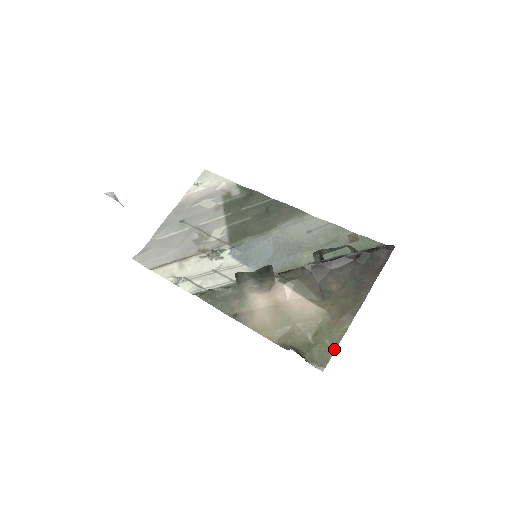
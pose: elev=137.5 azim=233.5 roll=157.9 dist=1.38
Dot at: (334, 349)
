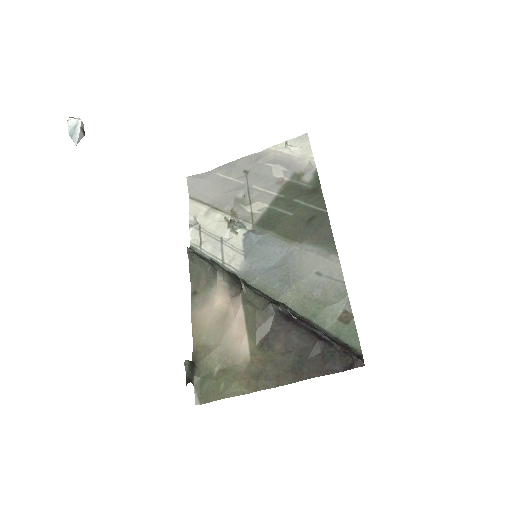
Dot at: (220, 398)
